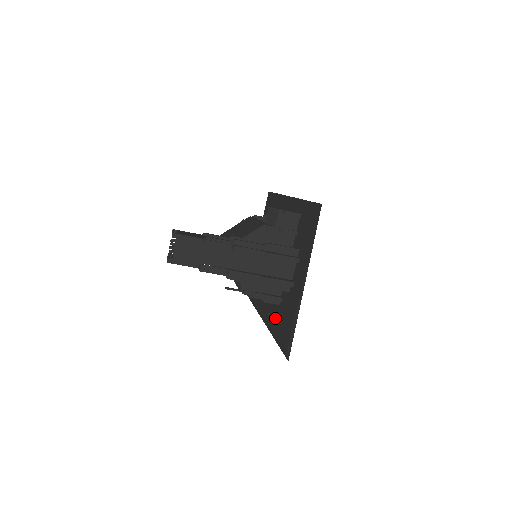
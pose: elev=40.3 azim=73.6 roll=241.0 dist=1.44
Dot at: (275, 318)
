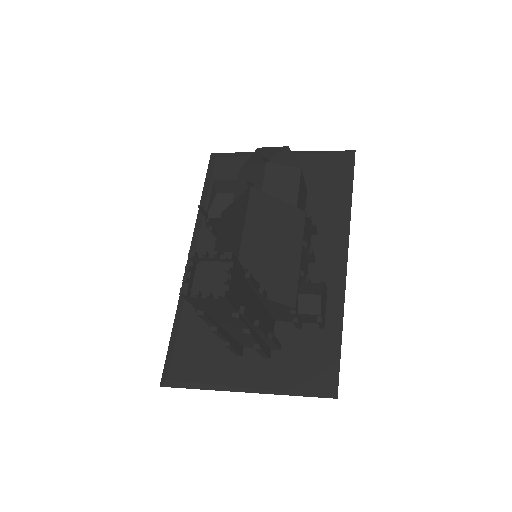
Dot at: (196, 313)
